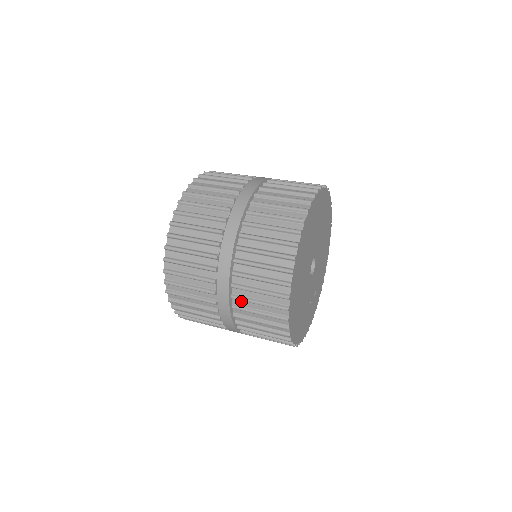
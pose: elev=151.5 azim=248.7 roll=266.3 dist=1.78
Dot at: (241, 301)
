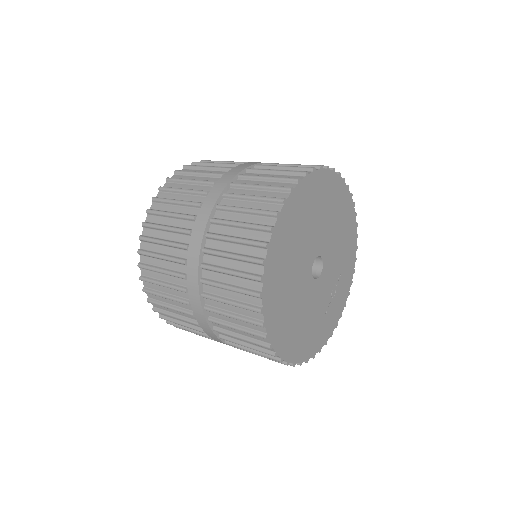
Dot at: occluded
